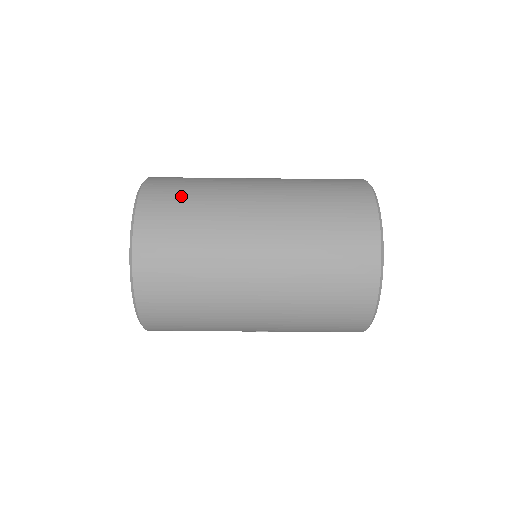
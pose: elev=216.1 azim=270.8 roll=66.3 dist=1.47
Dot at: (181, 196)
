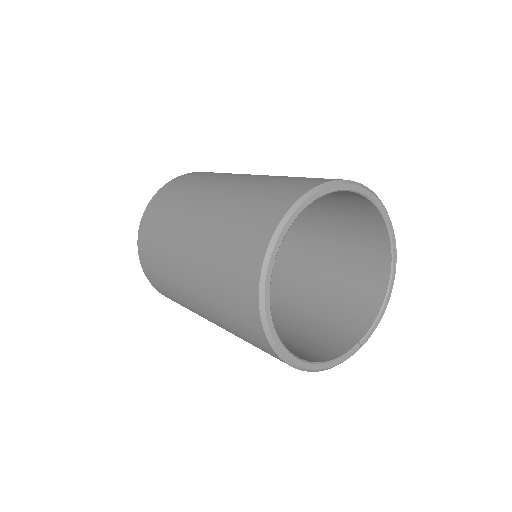
Dot at: (152, 249)
